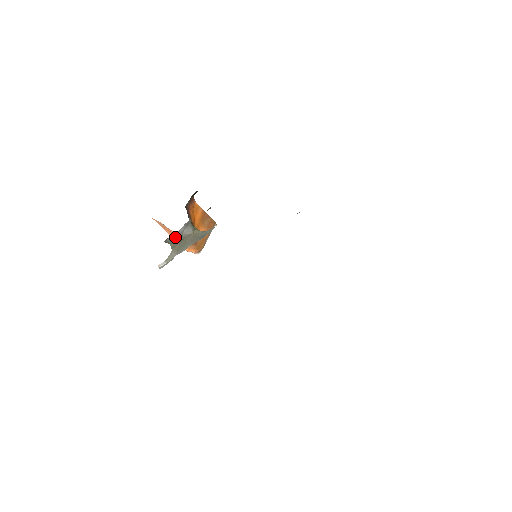
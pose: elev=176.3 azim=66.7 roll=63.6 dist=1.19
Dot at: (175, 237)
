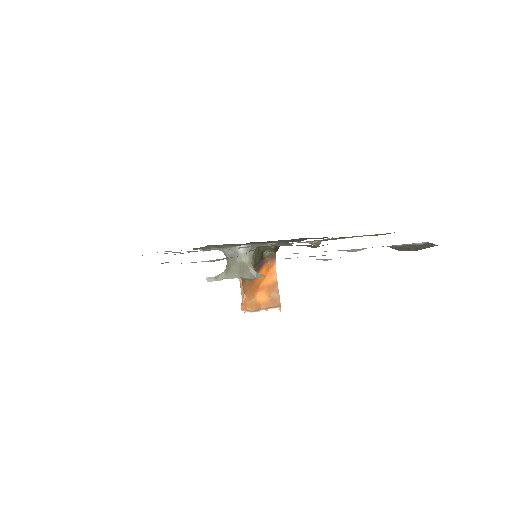
Dot at: (233, 255)
